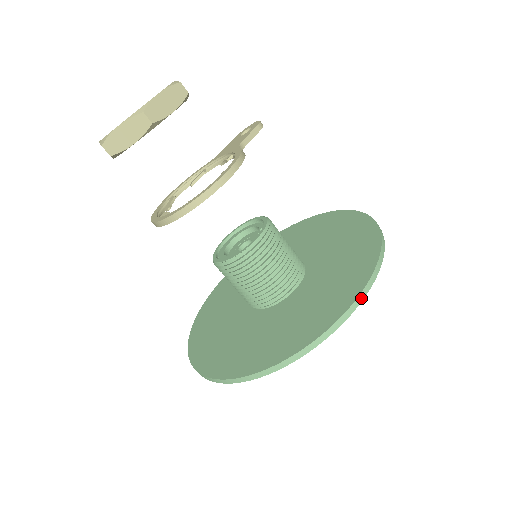
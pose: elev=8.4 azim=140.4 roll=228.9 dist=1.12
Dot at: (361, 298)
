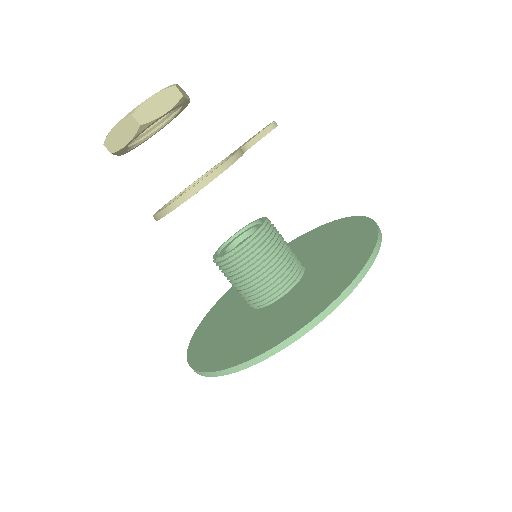
Dot at: (328, 312)
